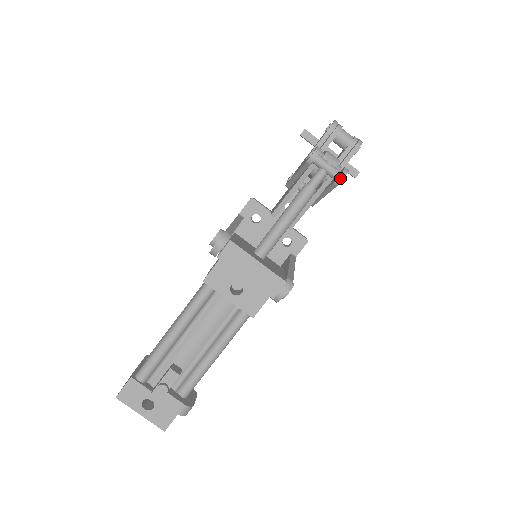
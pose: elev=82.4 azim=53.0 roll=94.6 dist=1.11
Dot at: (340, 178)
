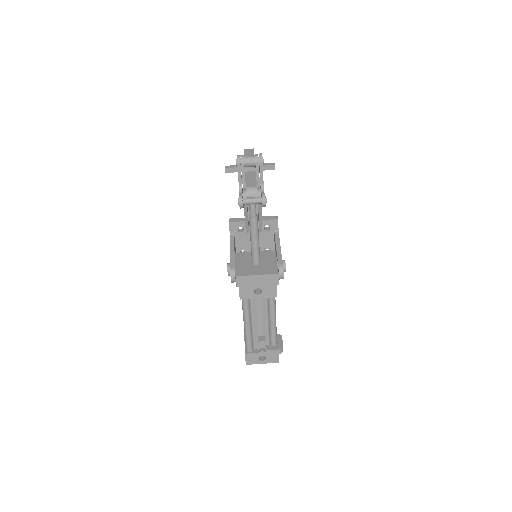
Dot at: (264, 204)
